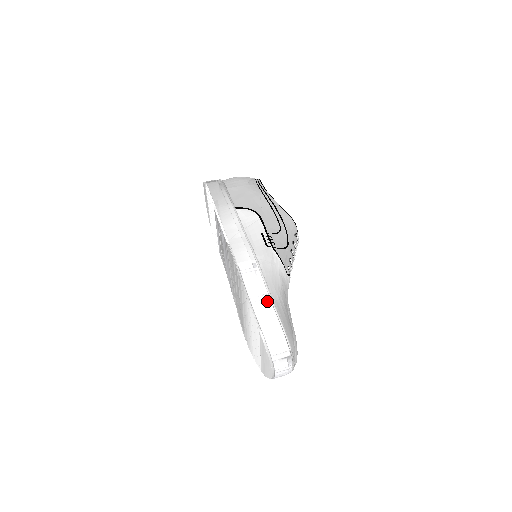
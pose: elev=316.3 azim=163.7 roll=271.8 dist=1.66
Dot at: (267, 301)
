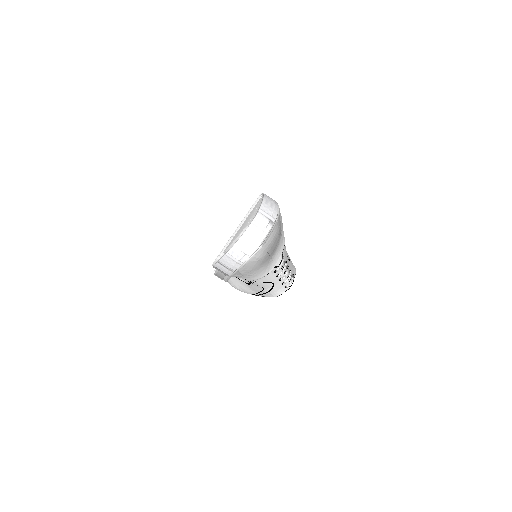
Dot at: (276, 202)
